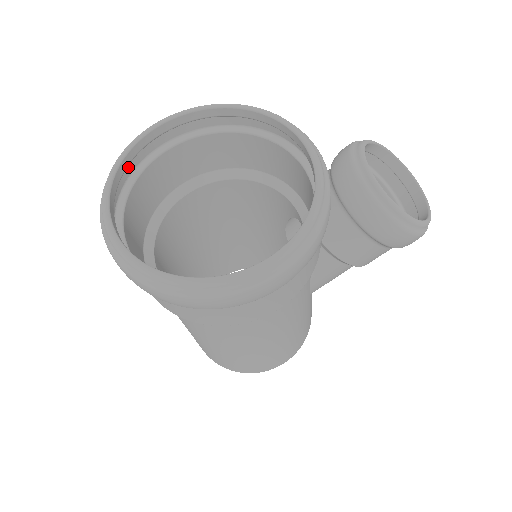
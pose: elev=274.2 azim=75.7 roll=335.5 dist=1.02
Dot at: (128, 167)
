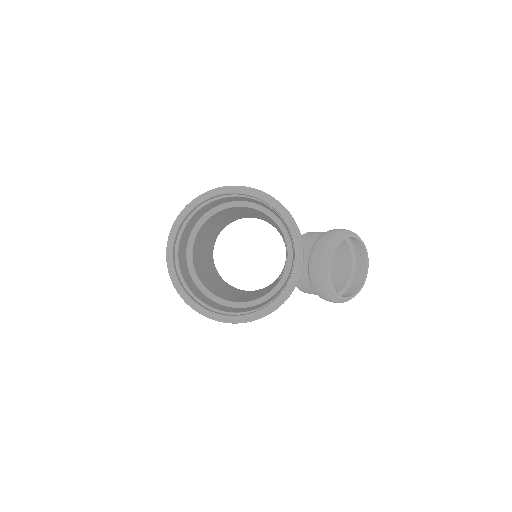
Dot at: occluded
